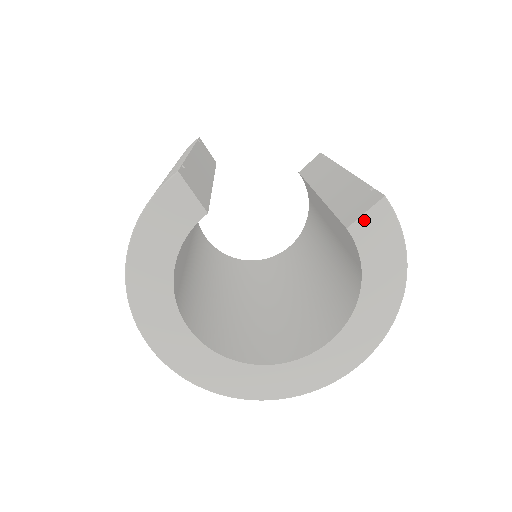
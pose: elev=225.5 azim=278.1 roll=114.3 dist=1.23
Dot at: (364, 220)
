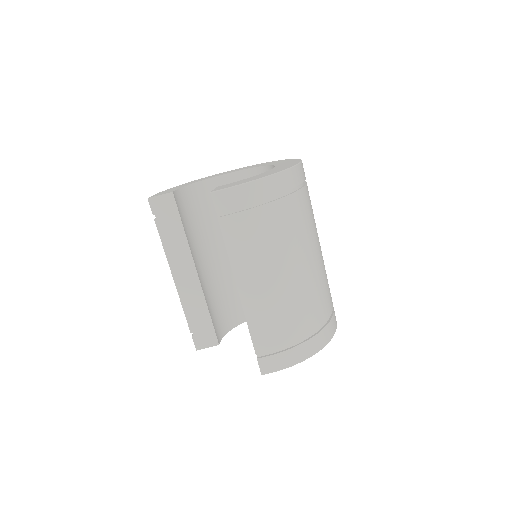
Dot at: occluded
